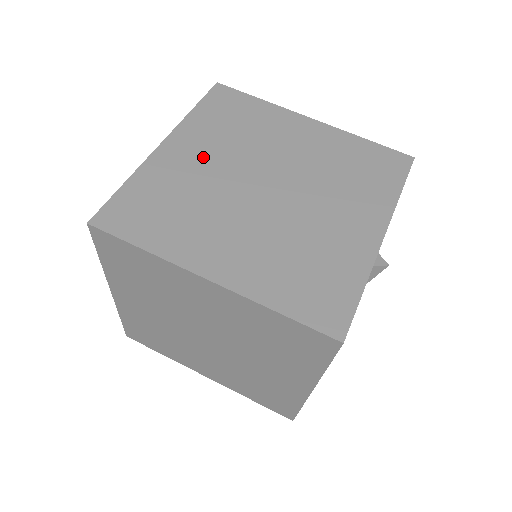
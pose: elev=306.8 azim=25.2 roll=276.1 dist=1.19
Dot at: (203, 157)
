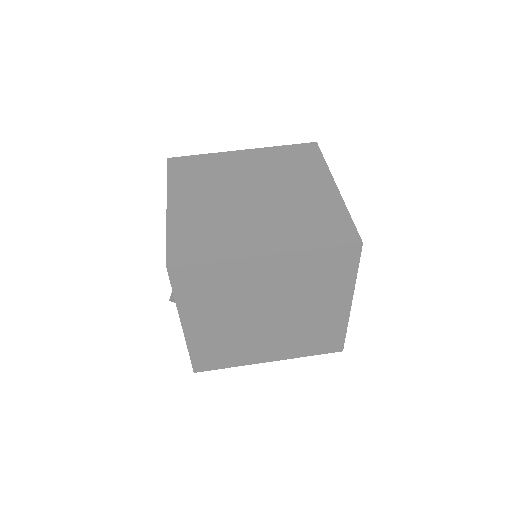
Dot at: (200, 200)
